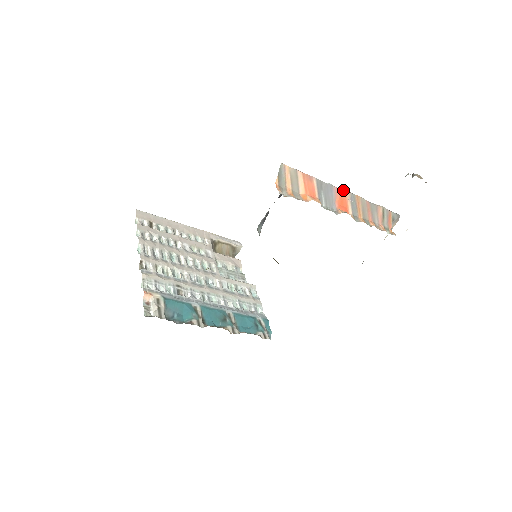
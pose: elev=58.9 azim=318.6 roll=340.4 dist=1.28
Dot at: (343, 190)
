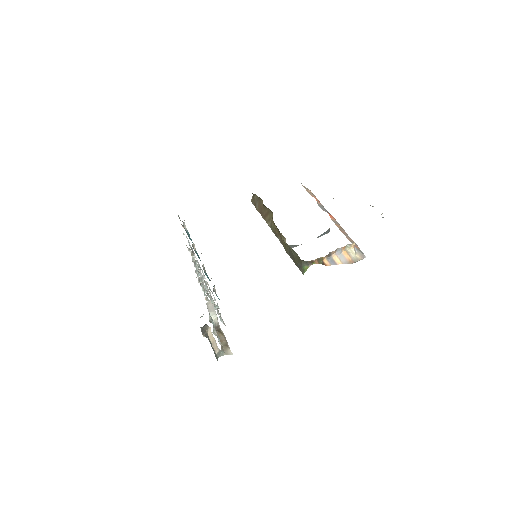
Dot at: (334, 218)
